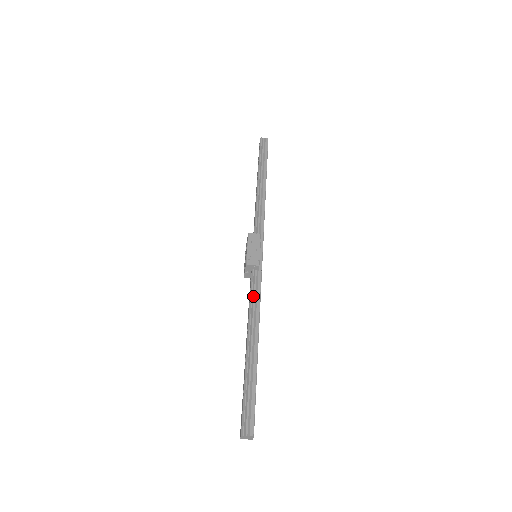
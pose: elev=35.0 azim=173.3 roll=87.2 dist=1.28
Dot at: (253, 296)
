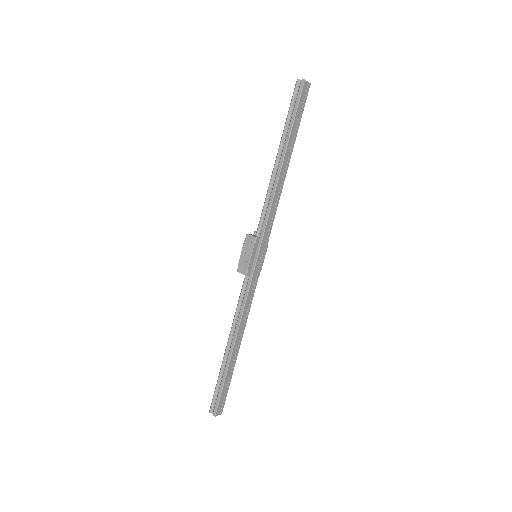
Dot at: (240, 302)
